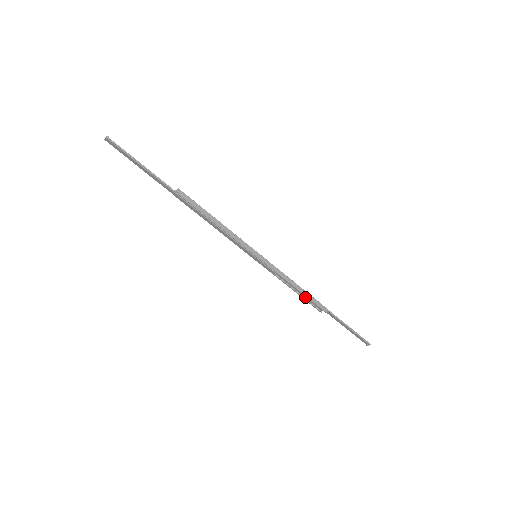
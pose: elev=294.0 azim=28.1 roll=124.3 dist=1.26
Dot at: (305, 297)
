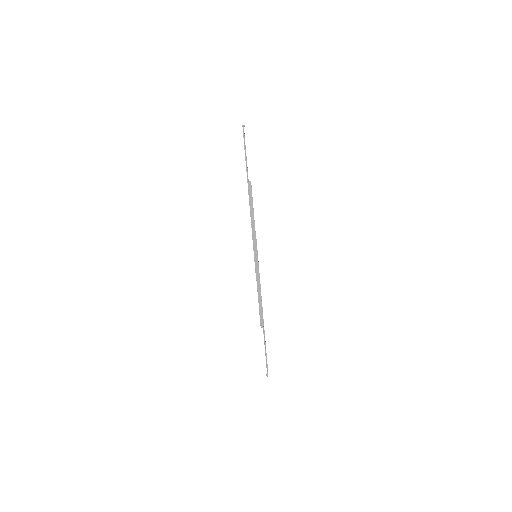
Dot at: occluded
